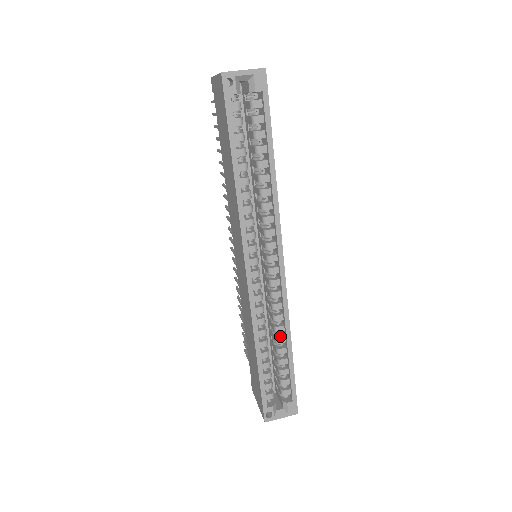
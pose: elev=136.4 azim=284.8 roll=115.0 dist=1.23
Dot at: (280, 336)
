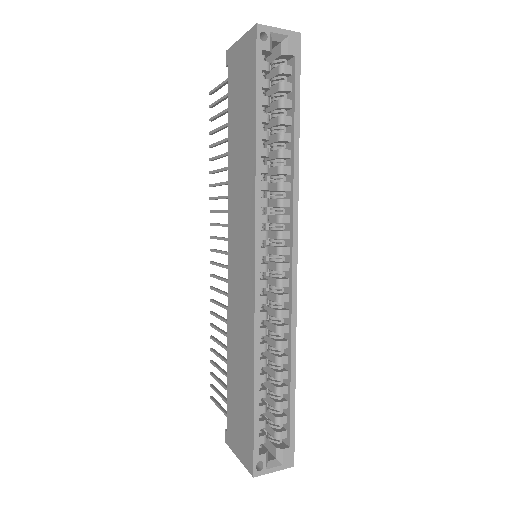
Dot at: (282, 355)
